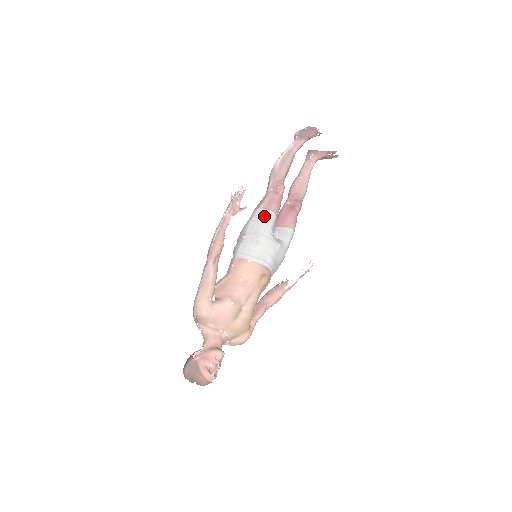
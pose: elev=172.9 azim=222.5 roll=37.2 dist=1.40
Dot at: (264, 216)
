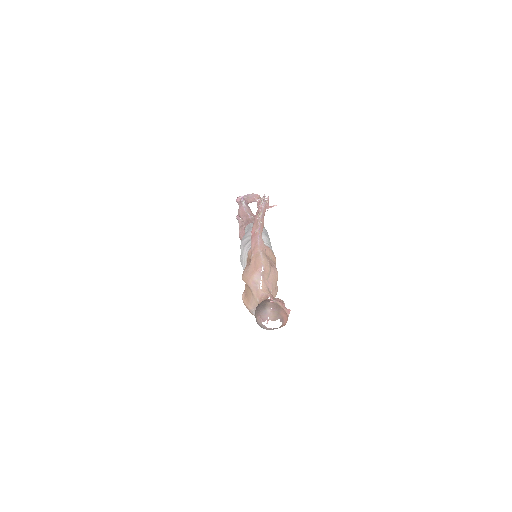
Dot at: occluded
